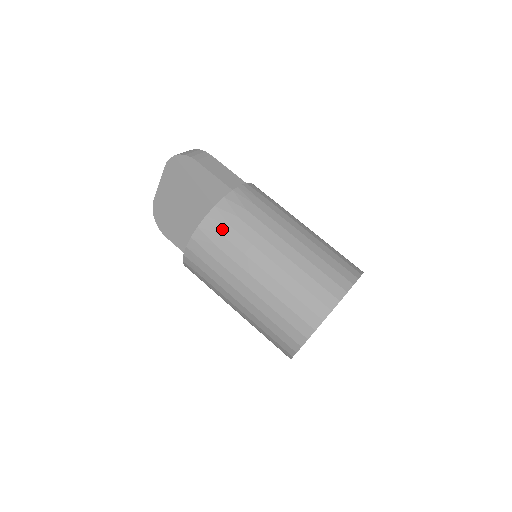
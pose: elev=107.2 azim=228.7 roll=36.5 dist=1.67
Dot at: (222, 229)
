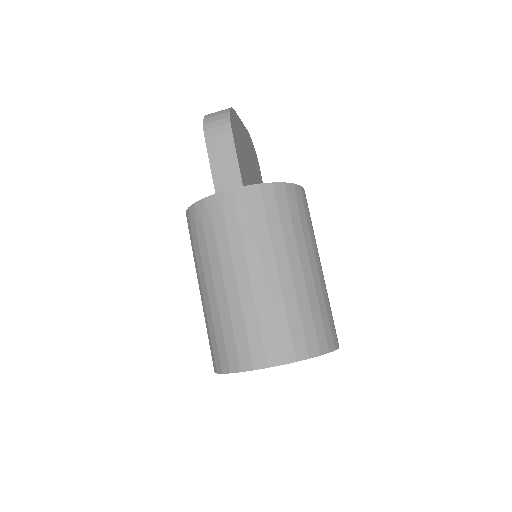
Dot at: (193, 230)
